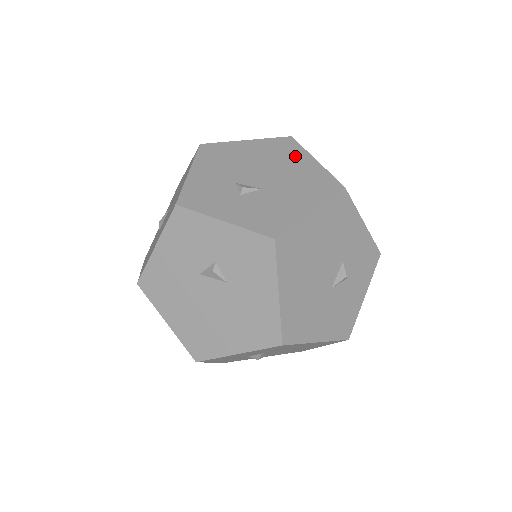
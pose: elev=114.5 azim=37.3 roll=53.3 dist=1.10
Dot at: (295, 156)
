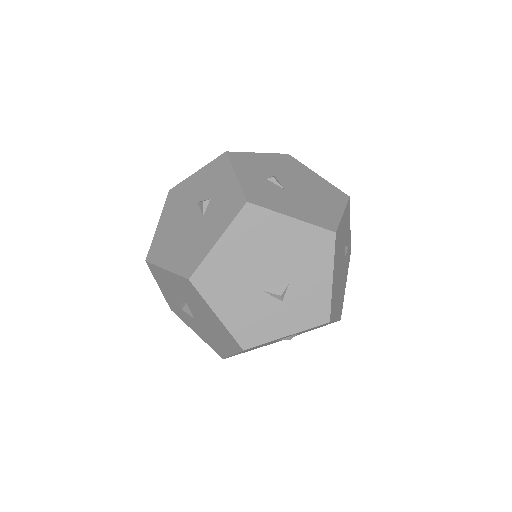
Dot at: (333, 201)
